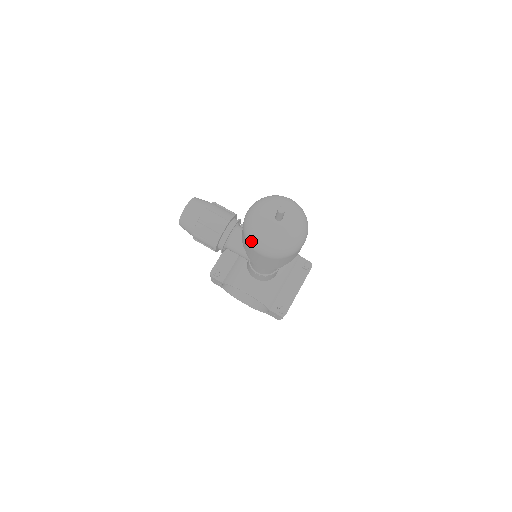
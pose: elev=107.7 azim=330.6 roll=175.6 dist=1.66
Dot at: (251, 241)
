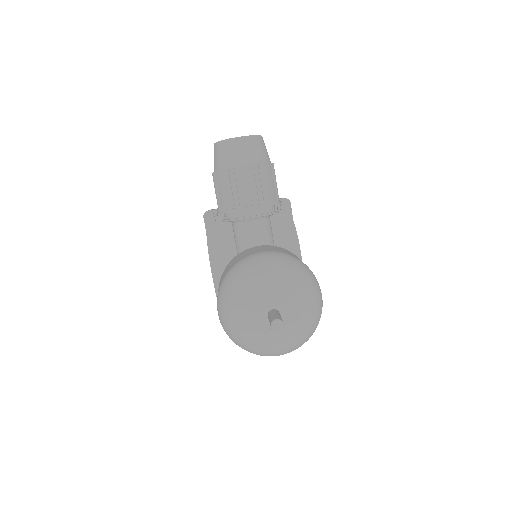
Dot at: (221, 293)
